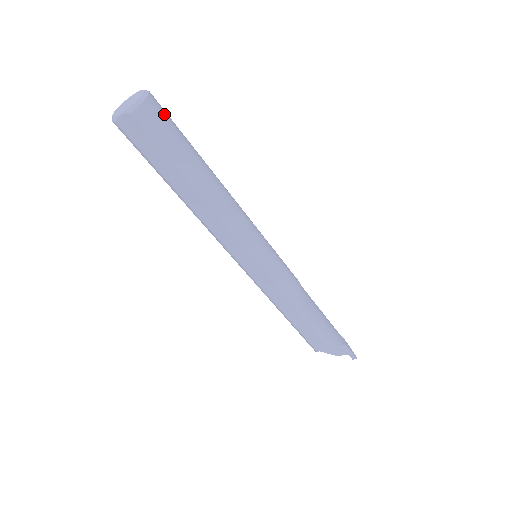
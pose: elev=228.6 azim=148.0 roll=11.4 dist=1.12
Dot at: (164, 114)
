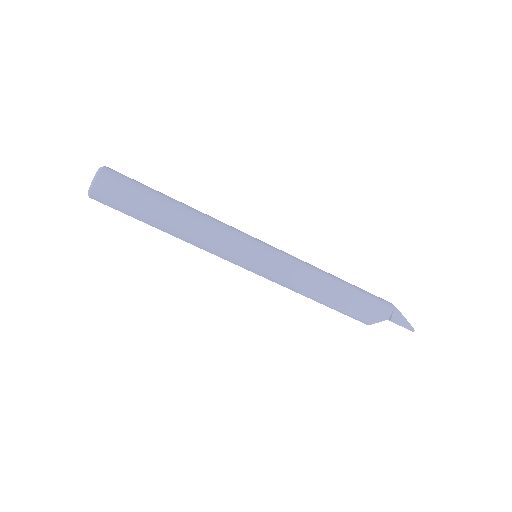
Dot at: (113, 189)
